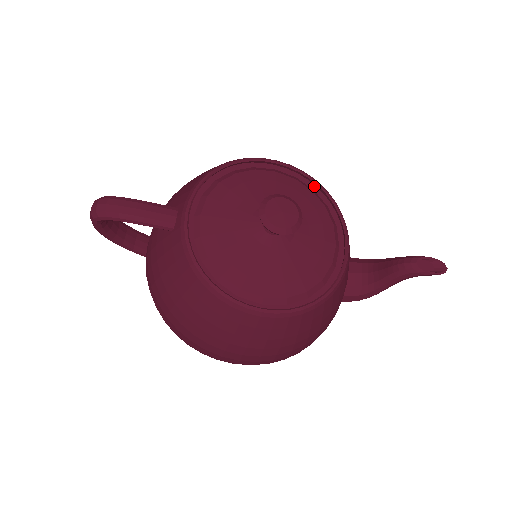
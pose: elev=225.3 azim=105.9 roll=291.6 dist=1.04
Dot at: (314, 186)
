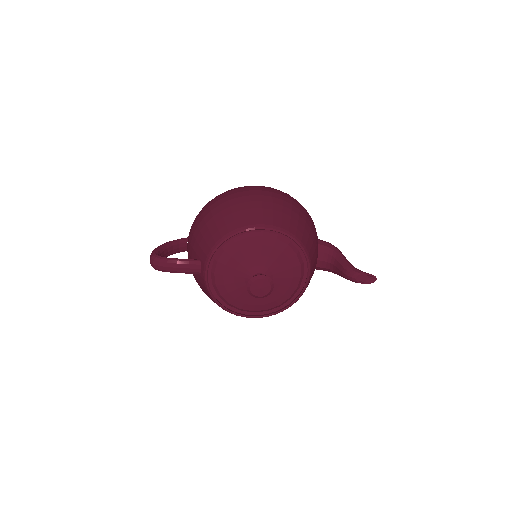
Dot at: (290, 238)
